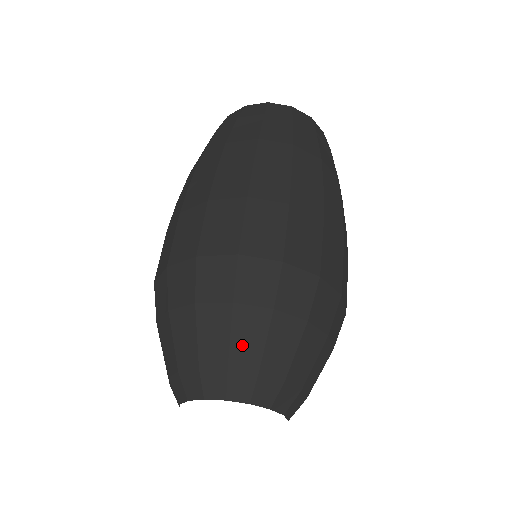
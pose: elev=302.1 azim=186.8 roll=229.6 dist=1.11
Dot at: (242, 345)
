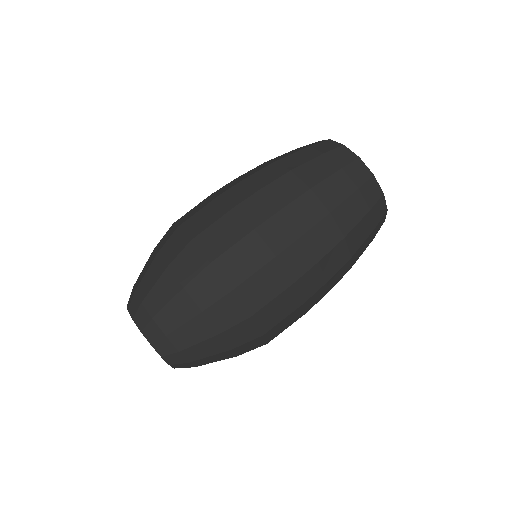
Dot at: (156, 295)
